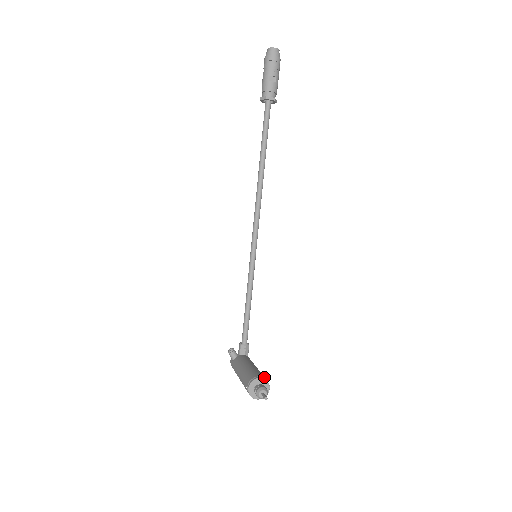
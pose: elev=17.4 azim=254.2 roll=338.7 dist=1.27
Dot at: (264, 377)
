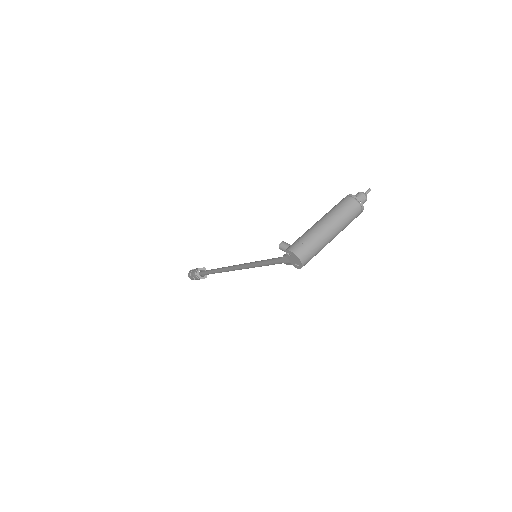
Dot at: occluded
